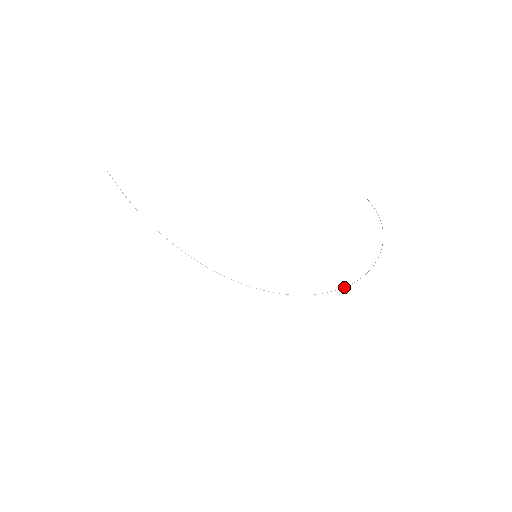
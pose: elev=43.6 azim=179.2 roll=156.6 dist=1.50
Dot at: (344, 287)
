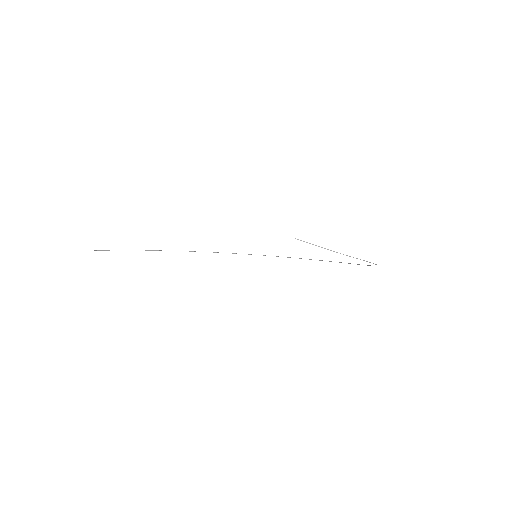
Dot at: (368, 265)
